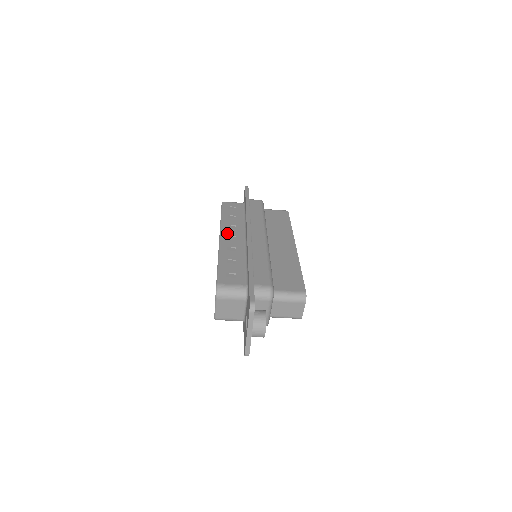
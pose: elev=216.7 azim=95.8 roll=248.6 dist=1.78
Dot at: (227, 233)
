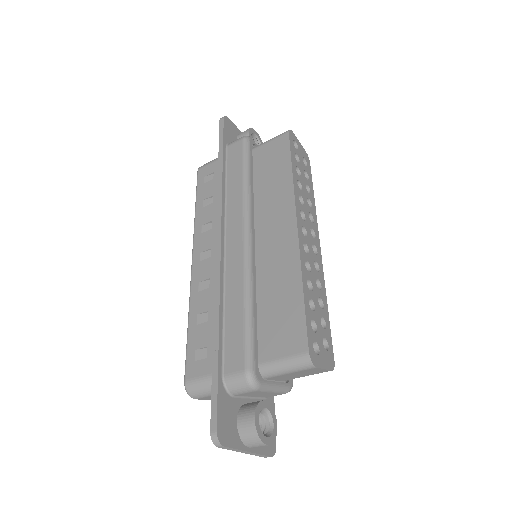
Dot at: (200, 248)
